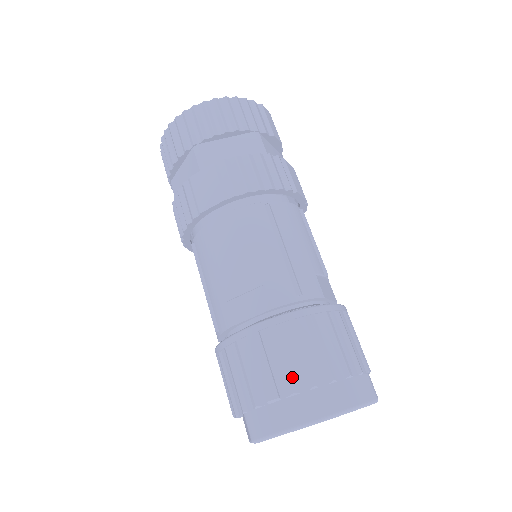
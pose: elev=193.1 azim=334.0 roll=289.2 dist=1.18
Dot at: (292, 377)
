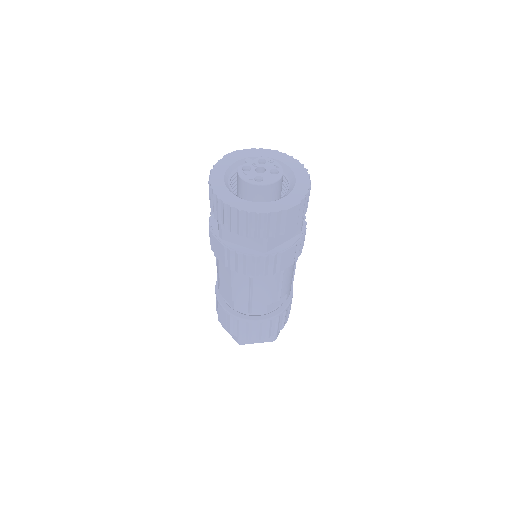
Dot at: (232, 330)
